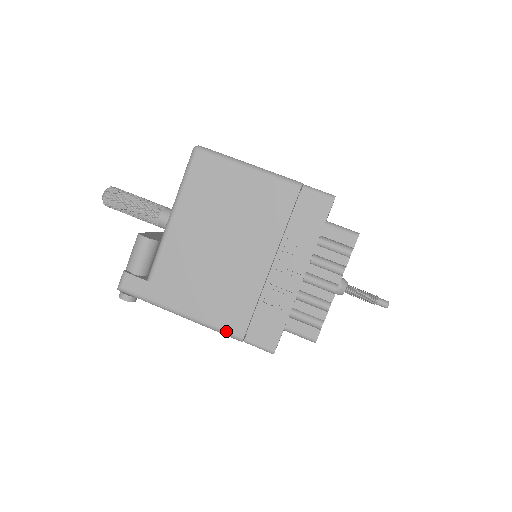
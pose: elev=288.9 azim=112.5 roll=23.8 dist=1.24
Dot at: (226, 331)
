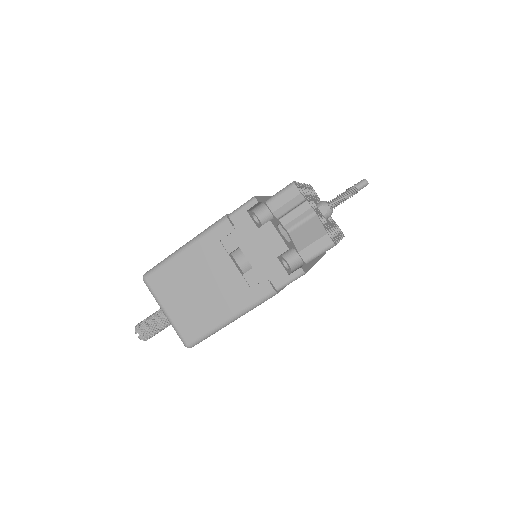
Dot at: occluded
